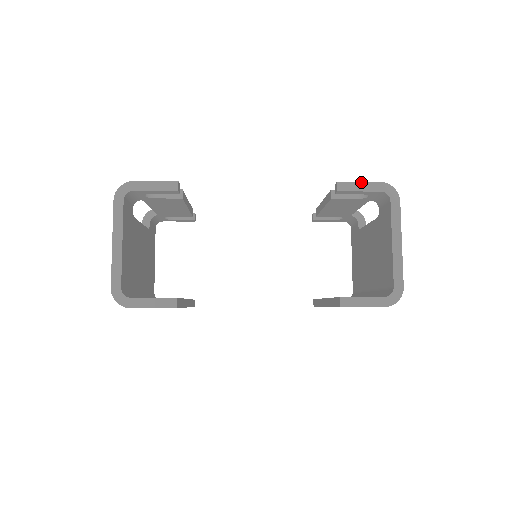
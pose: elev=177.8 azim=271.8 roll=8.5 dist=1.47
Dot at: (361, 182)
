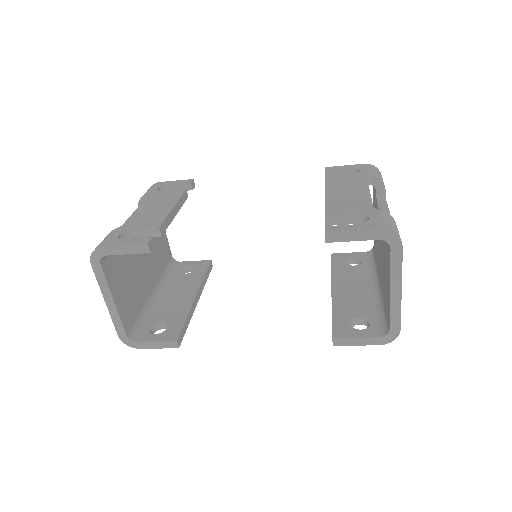
Dot at: (354, 231)
